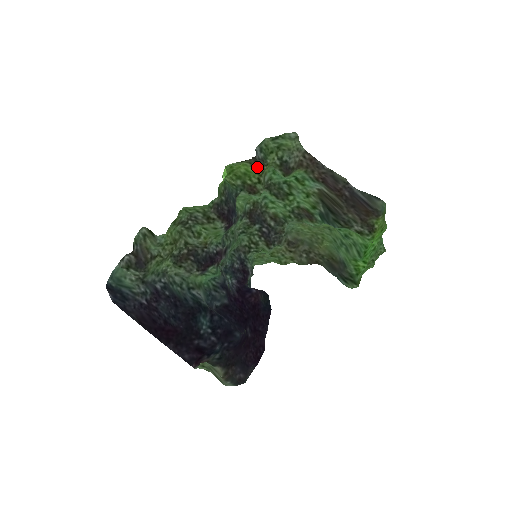
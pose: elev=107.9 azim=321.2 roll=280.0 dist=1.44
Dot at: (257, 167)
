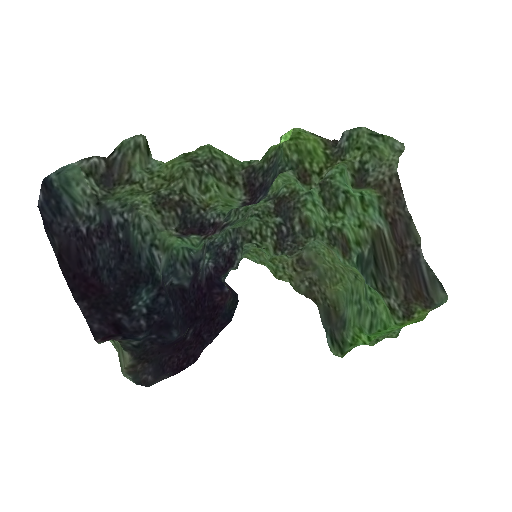
Dot at: (330, 154)
